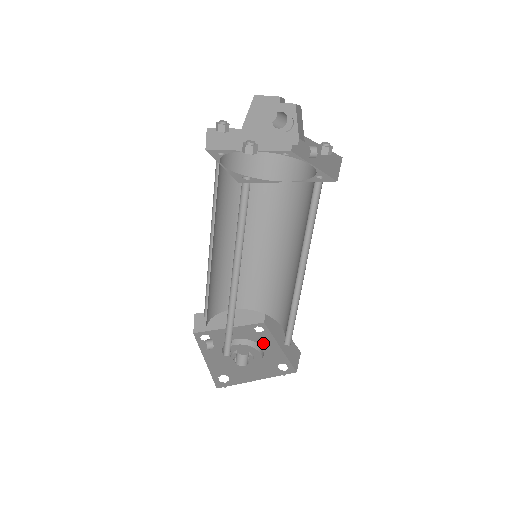
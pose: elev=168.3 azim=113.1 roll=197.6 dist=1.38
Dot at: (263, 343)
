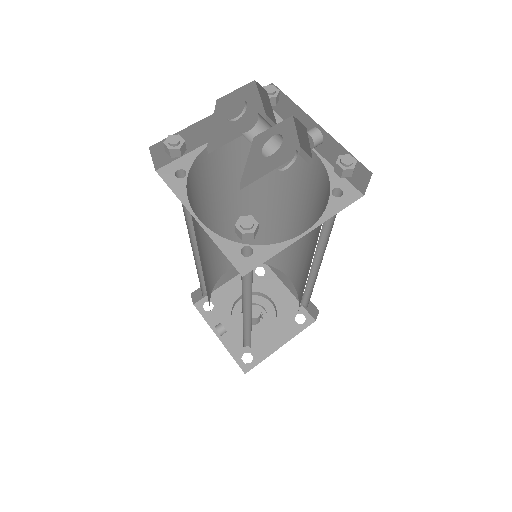
Dot at: (270, 291)
